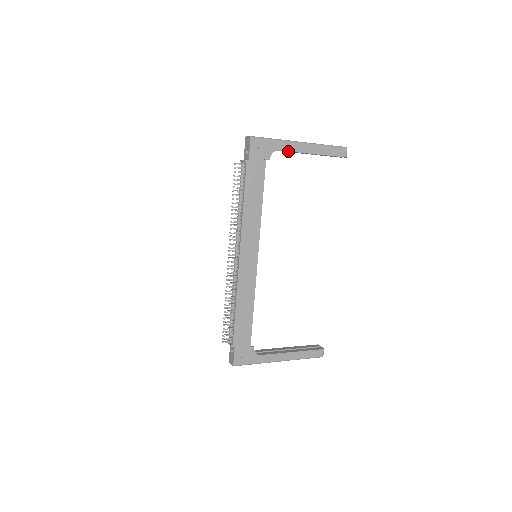
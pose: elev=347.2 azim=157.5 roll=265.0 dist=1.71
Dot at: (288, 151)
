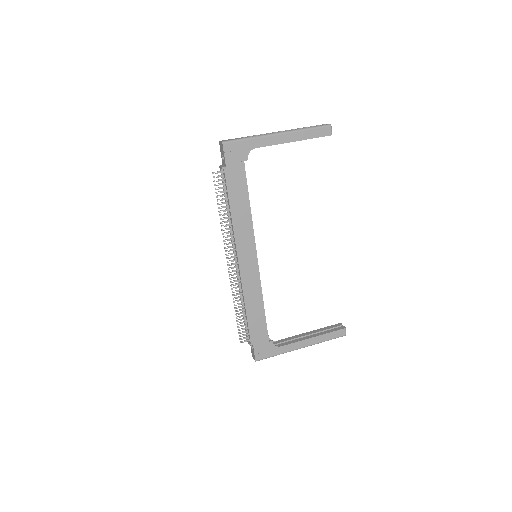
Dot at: occluded
